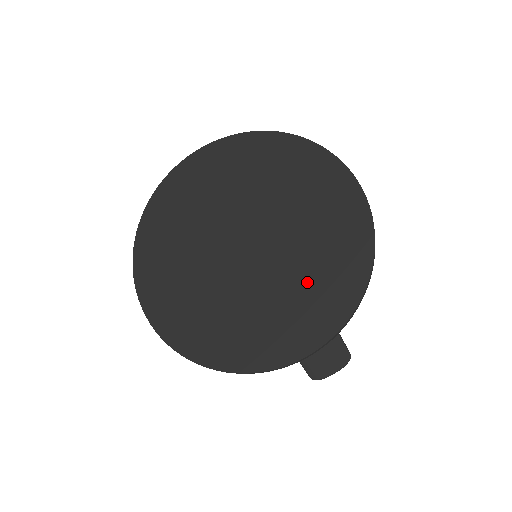
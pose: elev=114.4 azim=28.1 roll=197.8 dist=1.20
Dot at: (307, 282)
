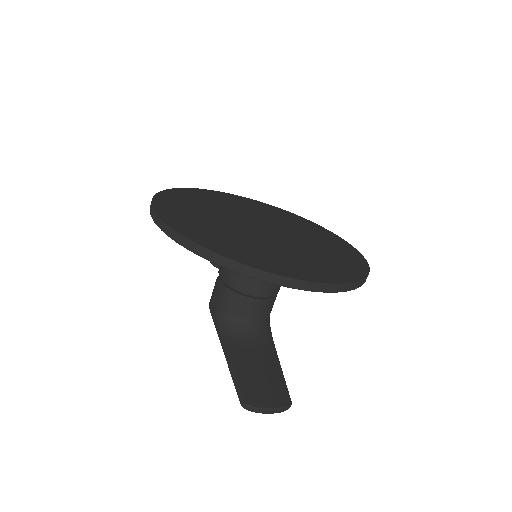
Dot at: (313, 258)
